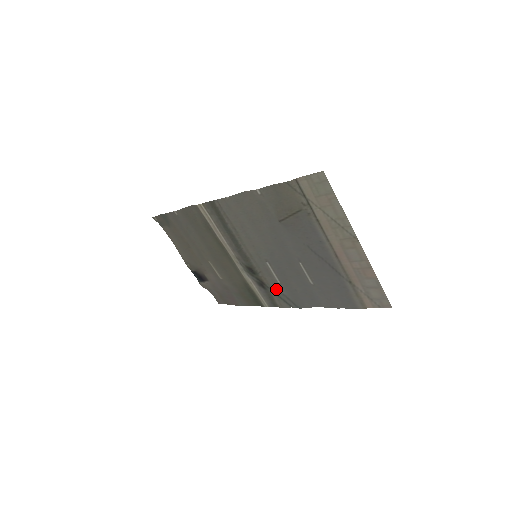
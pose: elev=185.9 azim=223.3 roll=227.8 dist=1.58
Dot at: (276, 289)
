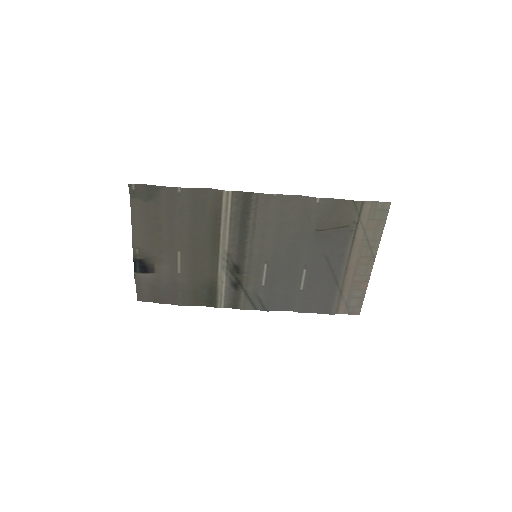
Dot at: (253, 291)
